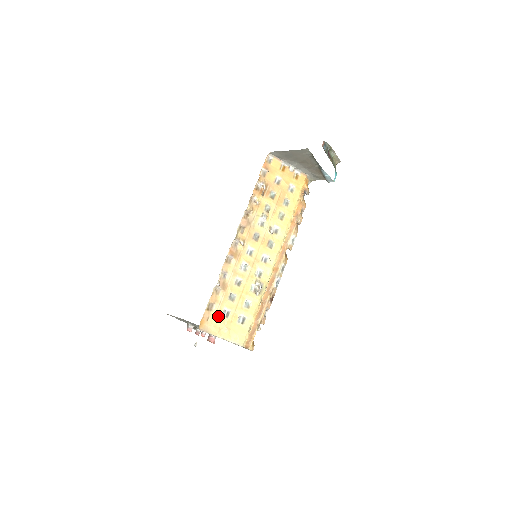
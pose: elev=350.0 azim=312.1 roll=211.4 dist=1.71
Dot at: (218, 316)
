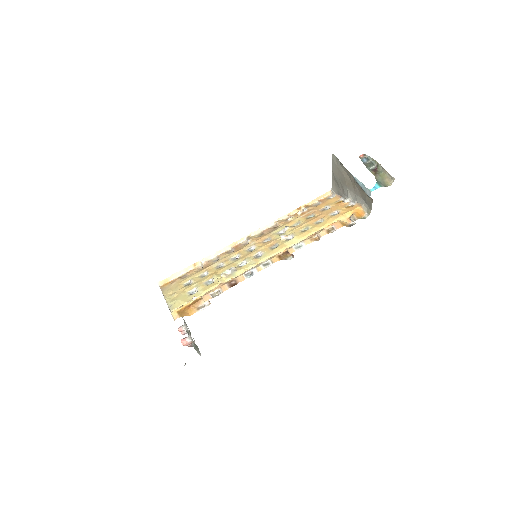
Dot at: (181, 284)
